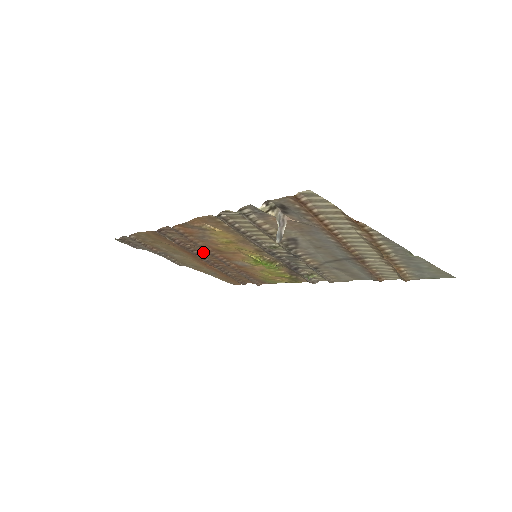
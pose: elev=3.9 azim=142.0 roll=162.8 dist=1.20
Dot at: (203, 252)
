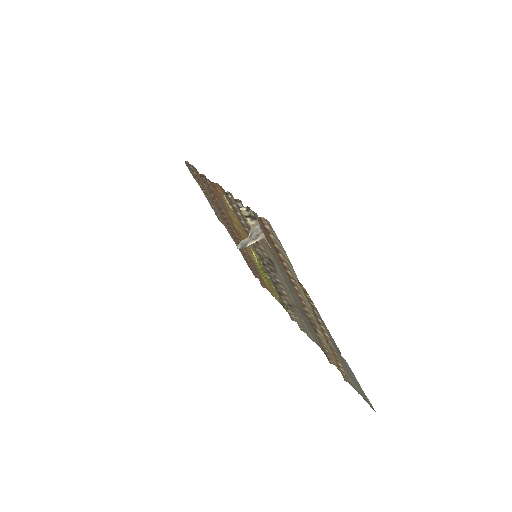
Dot at: occluded
